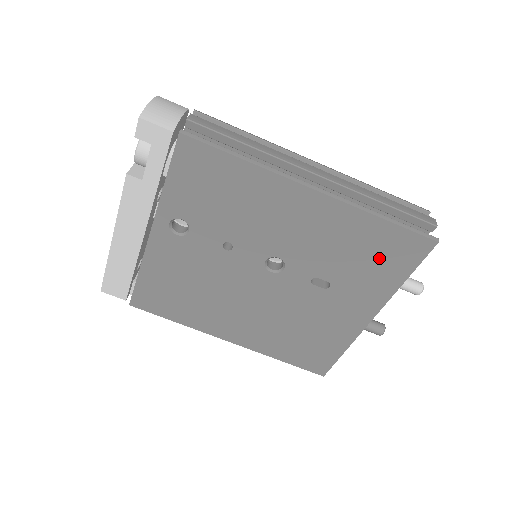
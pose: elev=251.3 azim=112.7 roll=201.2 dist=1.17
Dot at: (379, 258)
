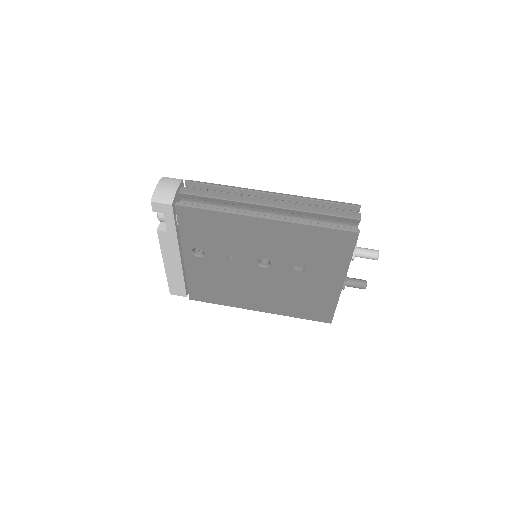
Dot at: (327, 248)
